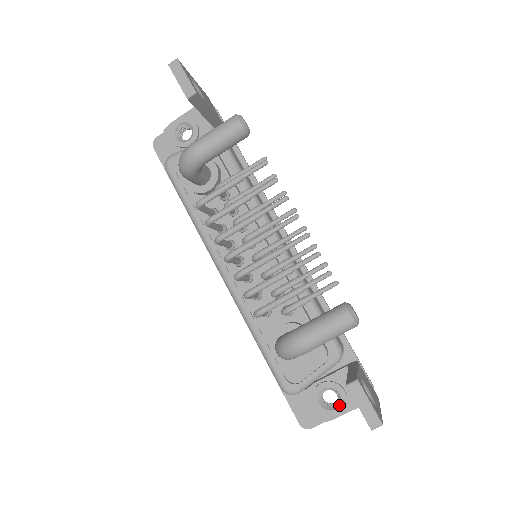
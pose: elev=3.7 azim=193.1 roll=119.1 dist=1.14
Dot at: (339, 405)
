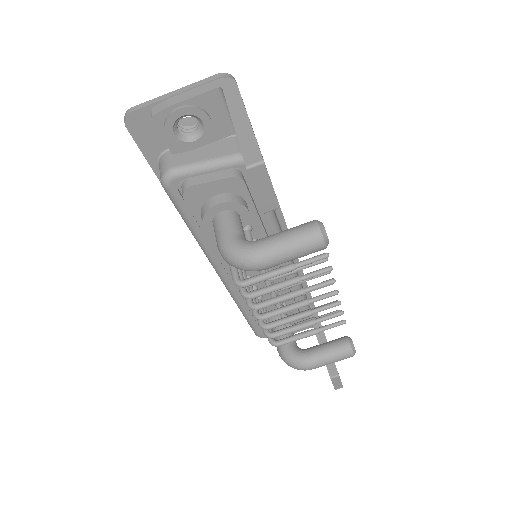
Dot at: (293, 332)
